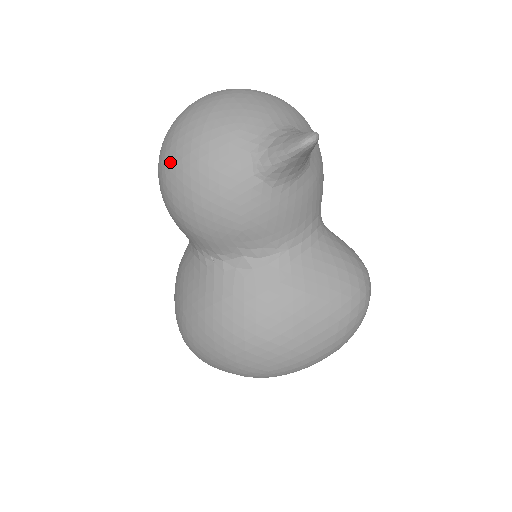
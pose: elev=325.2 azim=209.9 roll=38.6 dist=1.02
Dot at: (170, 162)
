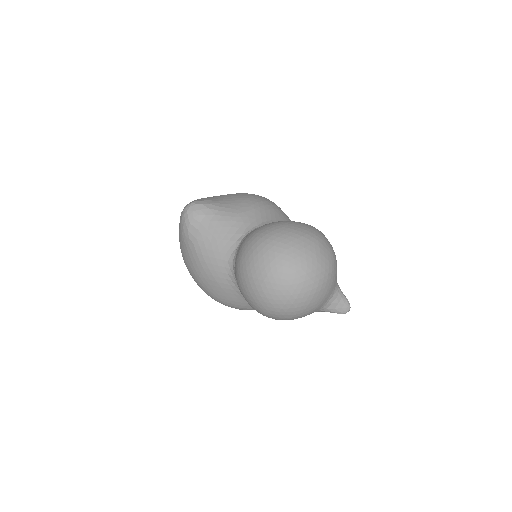
Dot at: (276, 316)
